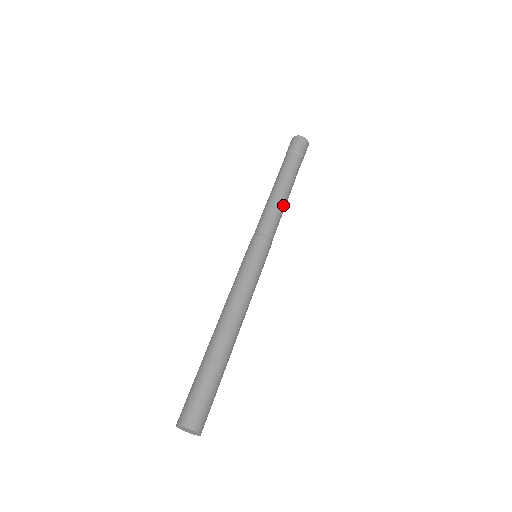
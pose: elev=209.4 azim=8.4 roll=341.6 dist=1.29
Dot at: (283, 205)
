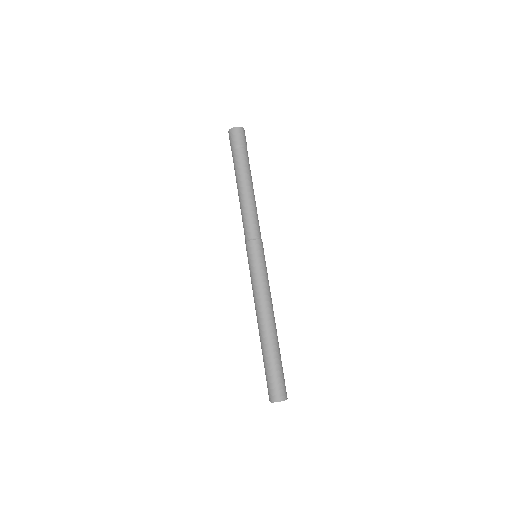
Dot at: occluded
